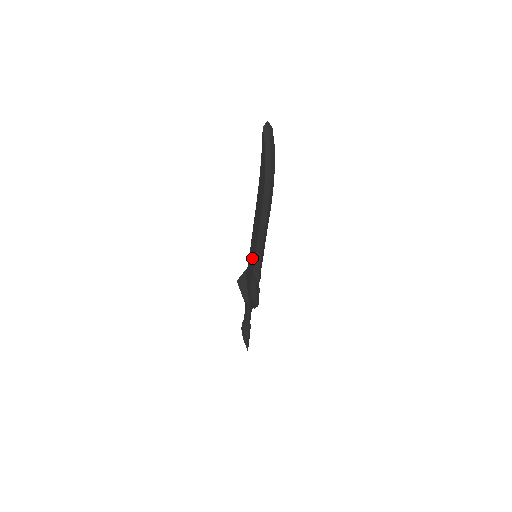
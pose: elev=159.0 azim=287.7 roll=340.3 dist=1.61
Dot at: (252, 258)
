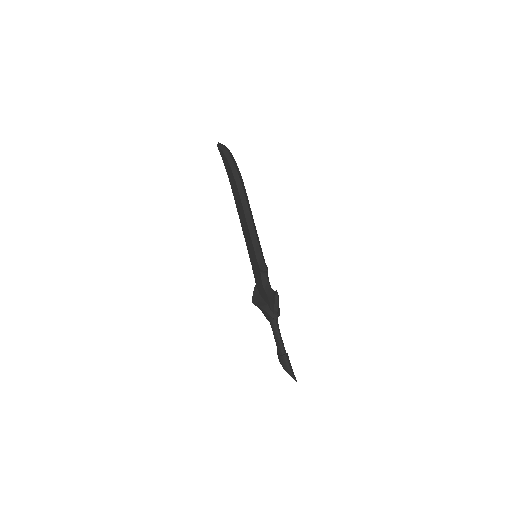
Dot at: (253, 257)
